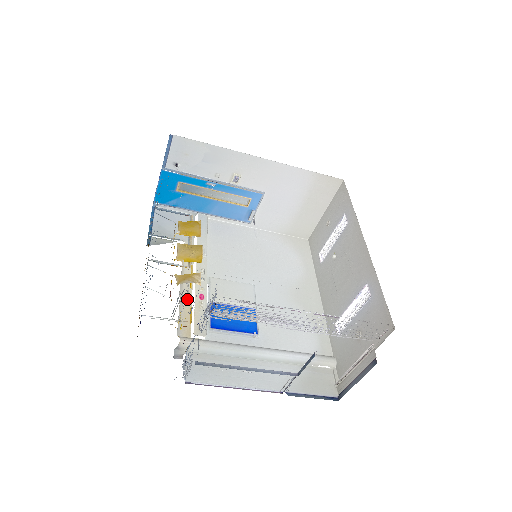
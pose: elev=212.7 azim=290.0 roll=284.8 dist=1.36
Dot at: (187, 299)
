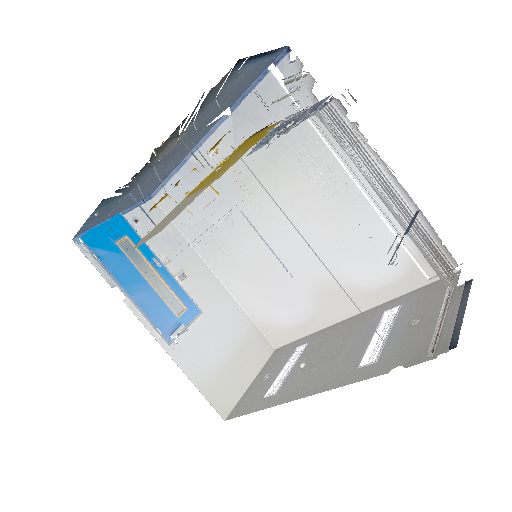
Dot at: occluded
